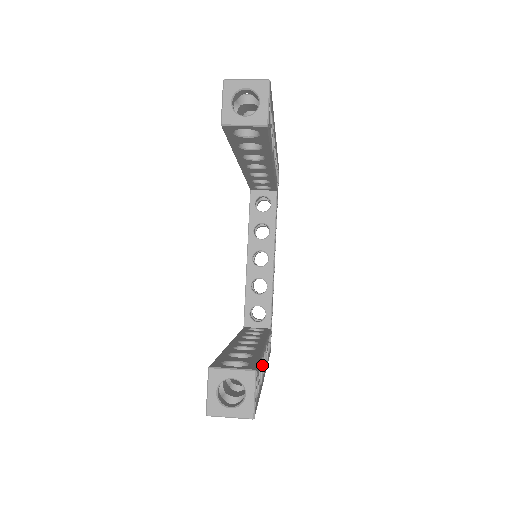
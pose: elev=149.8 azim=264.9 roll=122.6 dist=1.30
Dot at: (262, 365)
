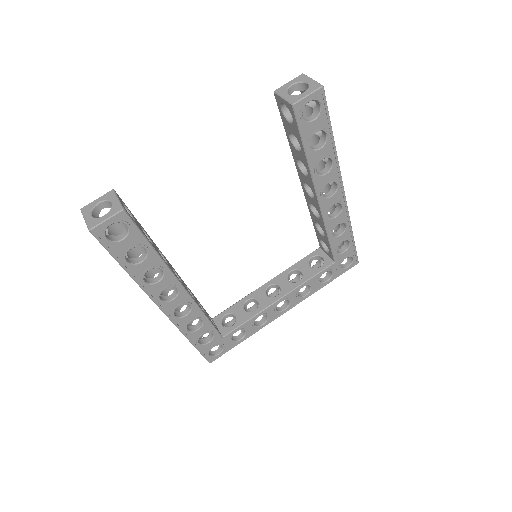
Dot at: (154, 267)
